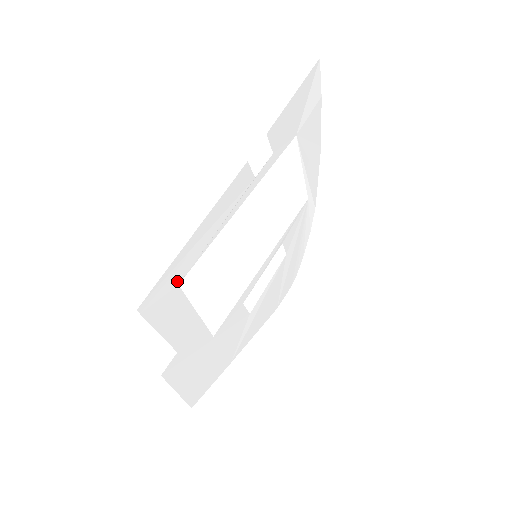
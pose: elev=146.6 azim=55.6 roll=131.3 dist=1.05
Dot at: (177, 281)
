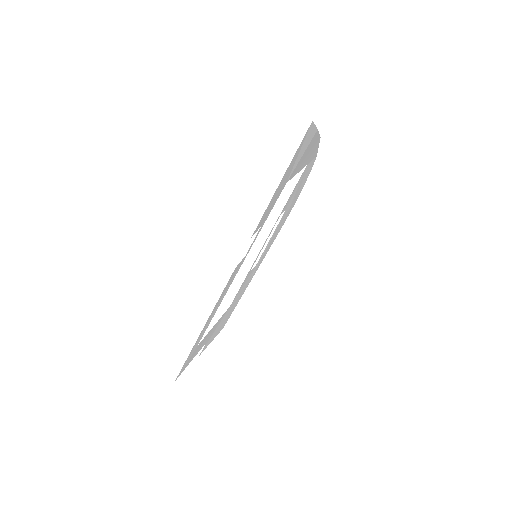
Dot at: (196, 347)
